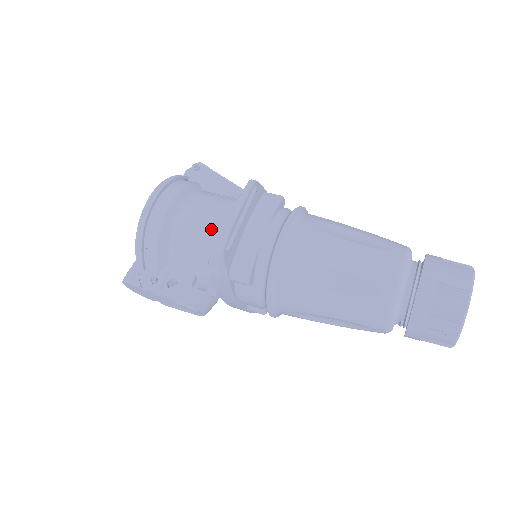
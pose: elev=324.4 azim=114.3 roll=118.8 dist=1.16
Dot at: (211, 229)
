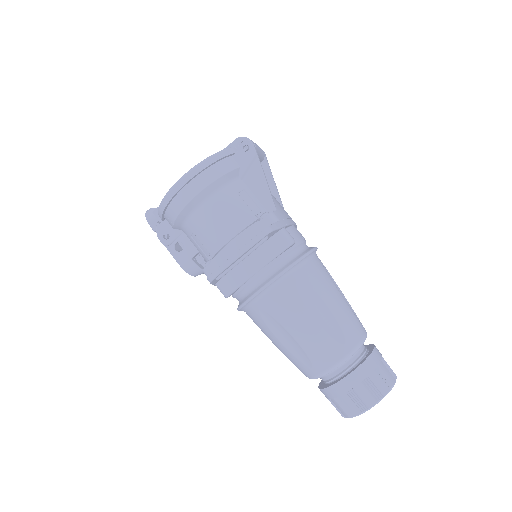
Dot at: (220, 238)
